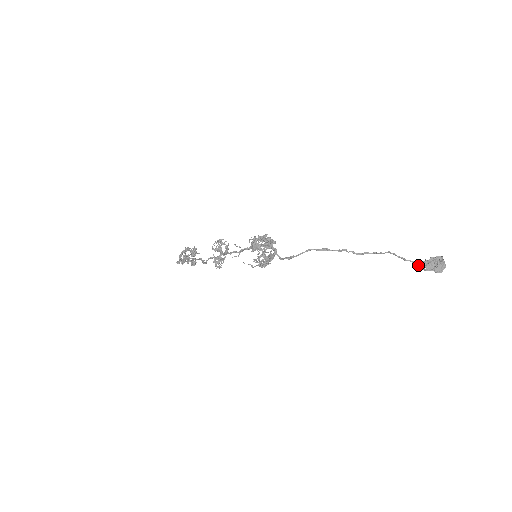
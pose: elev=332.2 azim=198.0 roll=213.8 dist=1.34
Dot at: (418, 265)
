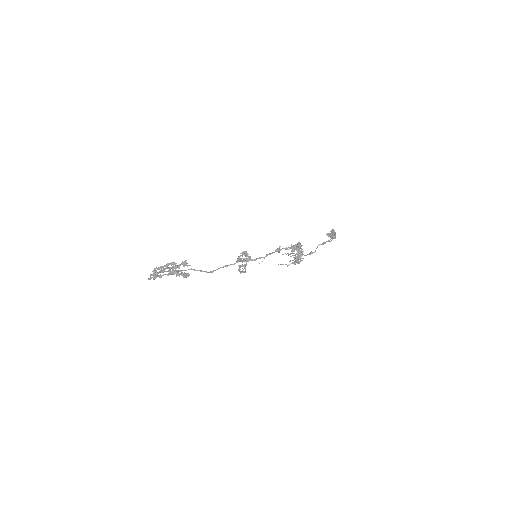
Dot at: (333, 238)
